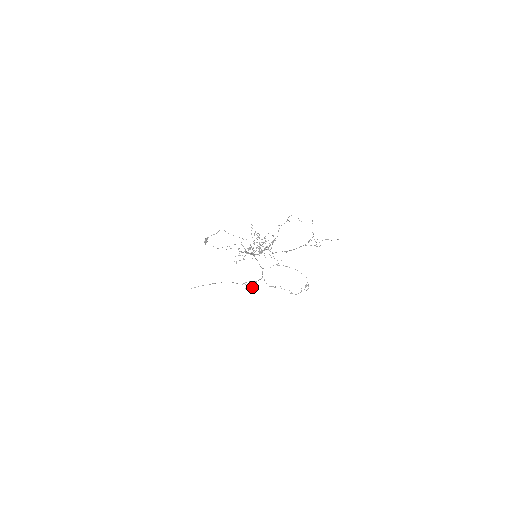
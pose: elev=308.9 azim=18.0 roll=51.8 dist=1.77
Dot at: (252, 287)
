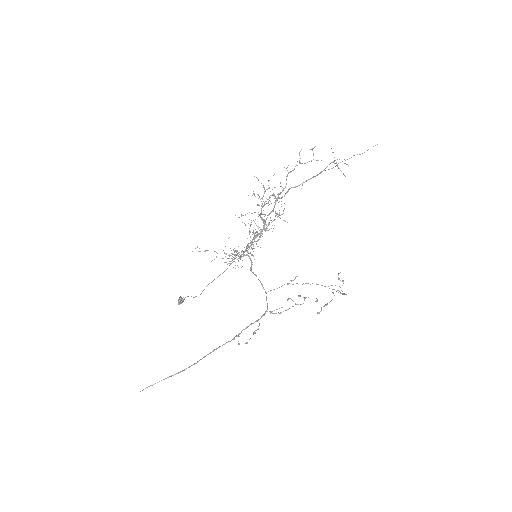
Dot at: occluded
